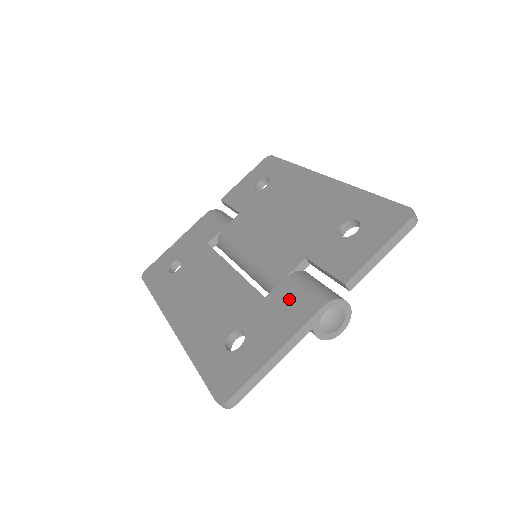
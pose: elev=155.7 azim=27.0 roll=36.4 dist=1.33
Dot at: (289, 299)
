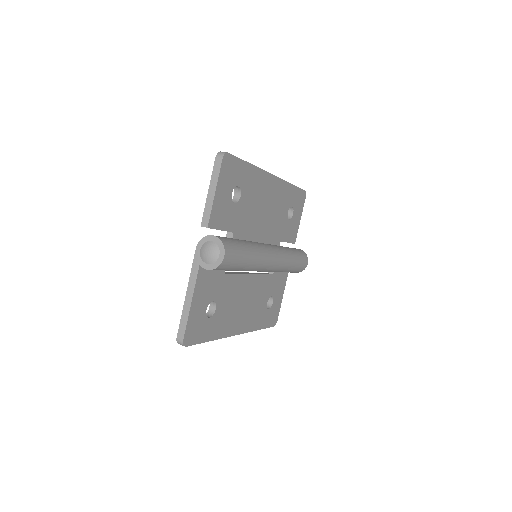
Dot at: occluded
